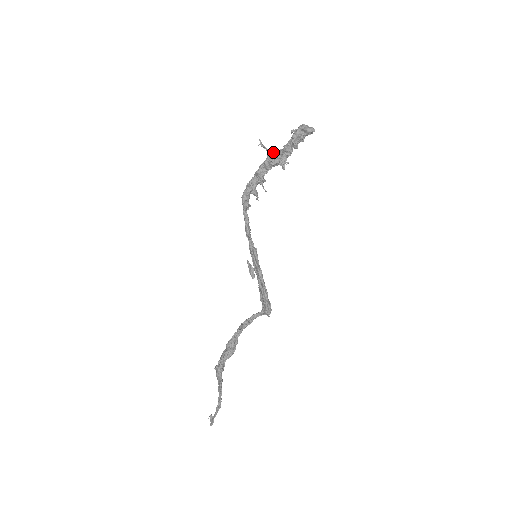
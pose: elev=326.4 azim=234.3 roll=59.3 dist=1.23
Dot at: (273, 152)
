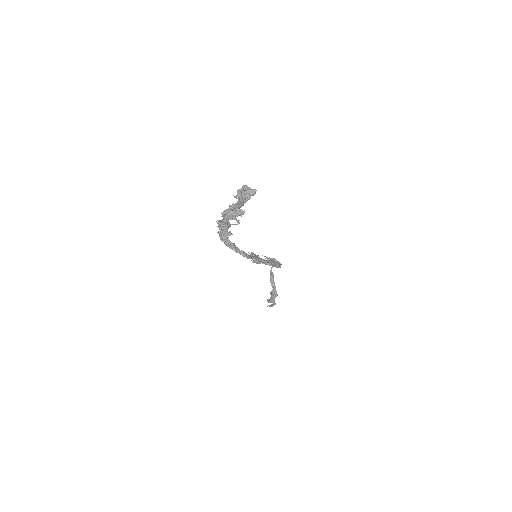
Dot at: (233, 217)
